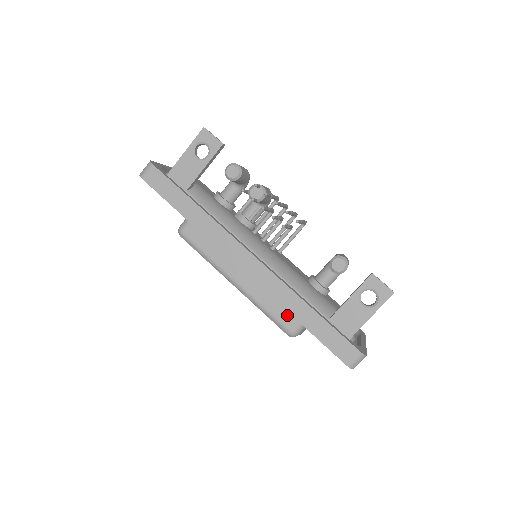
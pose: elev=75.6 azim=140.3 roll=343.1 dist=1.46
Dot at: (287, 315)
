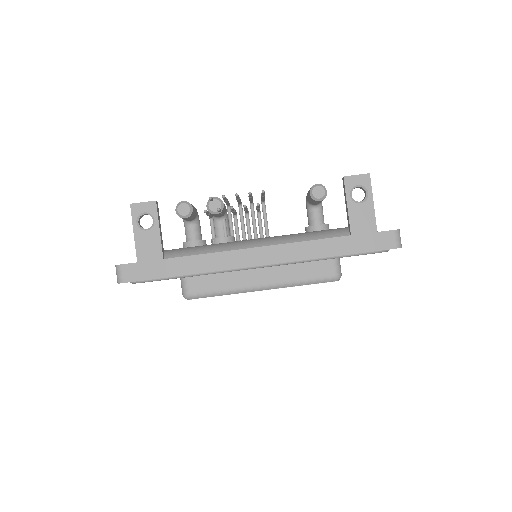
Dot at: (321, 268)
